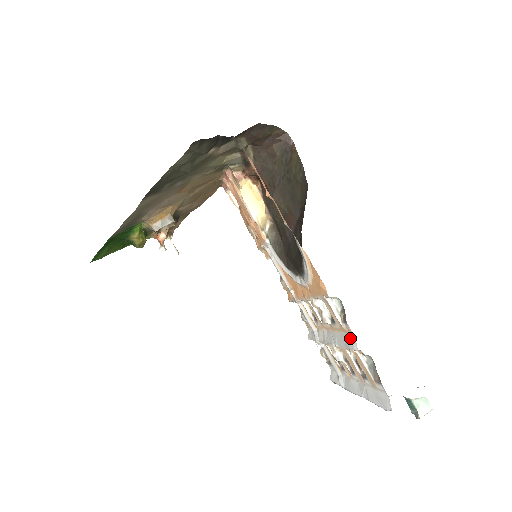
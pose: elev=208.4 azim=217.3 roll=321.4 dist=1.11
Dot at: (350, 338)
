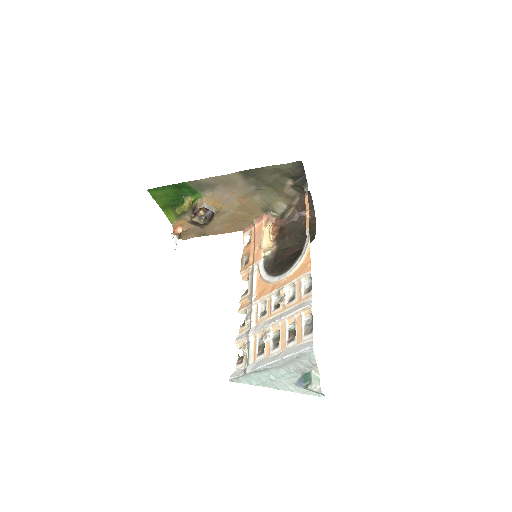
Dot at: (306, 302)
